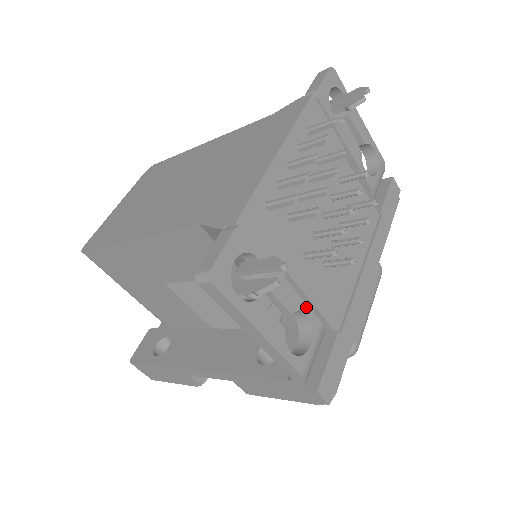
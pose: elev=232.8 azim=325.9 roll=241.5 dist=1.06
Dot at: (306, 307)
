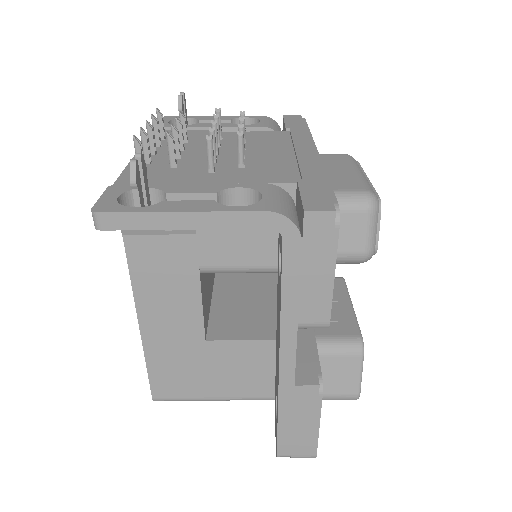
Dot at: (234, 185)
